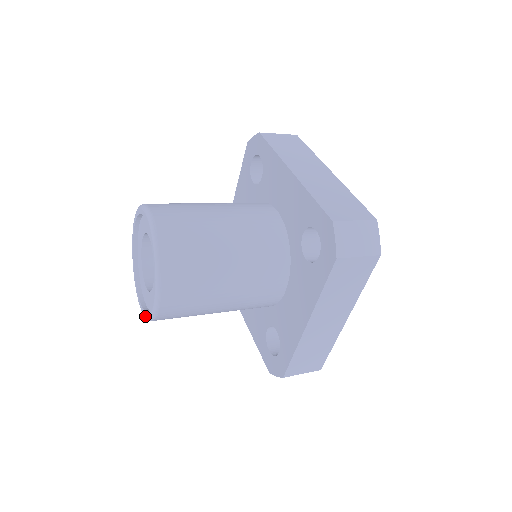
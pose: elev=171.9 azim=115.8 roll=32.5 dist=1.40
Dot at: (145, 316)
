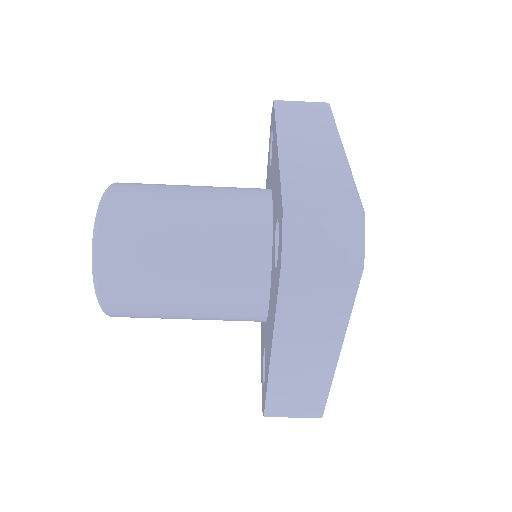
Dot at: occluded
